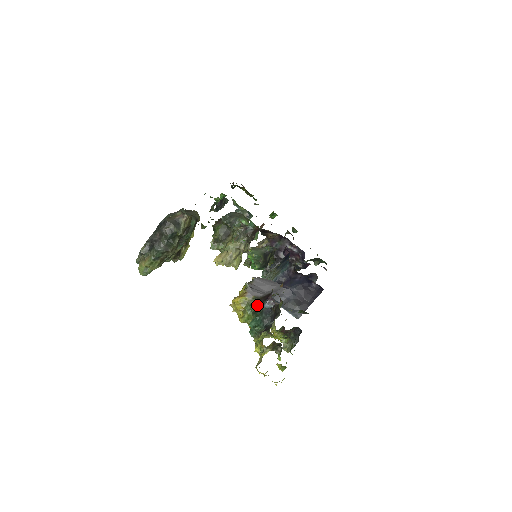
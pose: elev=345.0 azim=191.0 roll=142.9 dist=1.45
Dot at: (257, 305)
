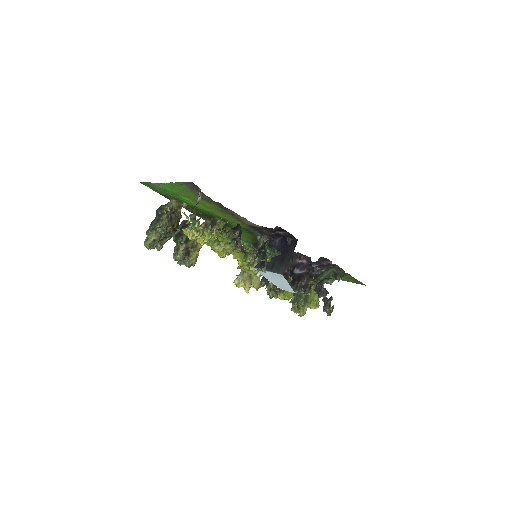
Dot at: occluded
